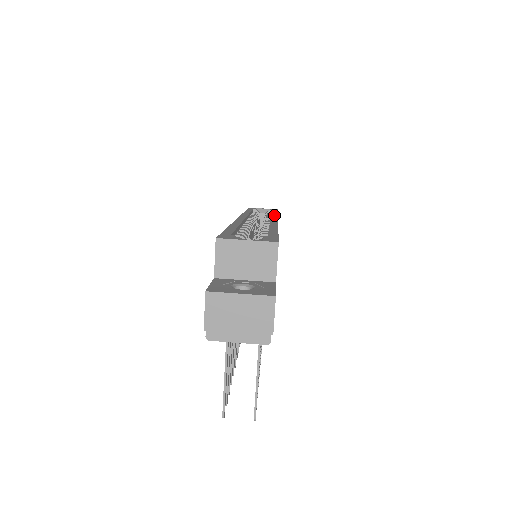
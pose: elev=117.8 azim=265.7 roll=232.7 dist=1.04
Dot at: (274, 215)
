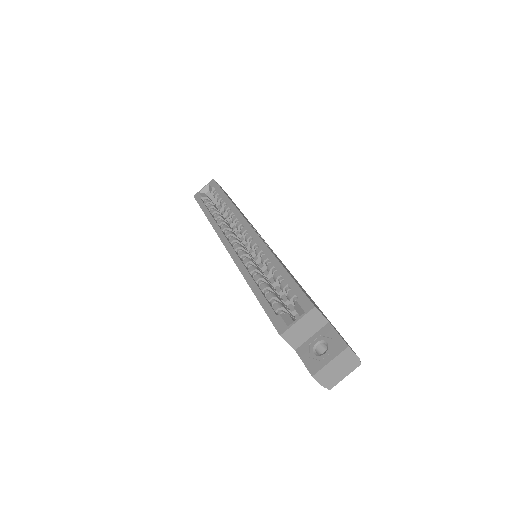
Dot at: (234, 211)
